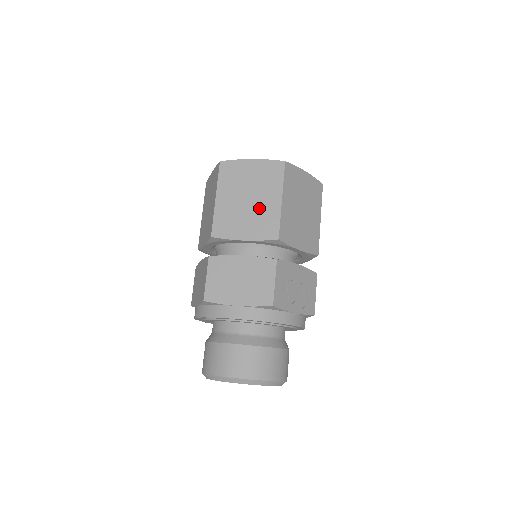
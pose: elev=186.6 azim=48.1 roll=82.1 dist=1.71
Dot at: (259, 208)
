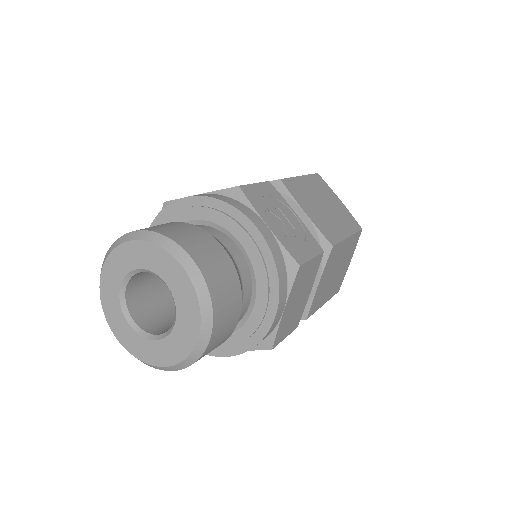
Dot at: occluded
